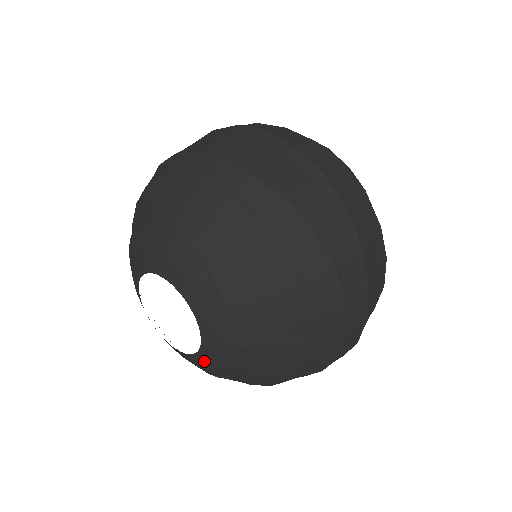
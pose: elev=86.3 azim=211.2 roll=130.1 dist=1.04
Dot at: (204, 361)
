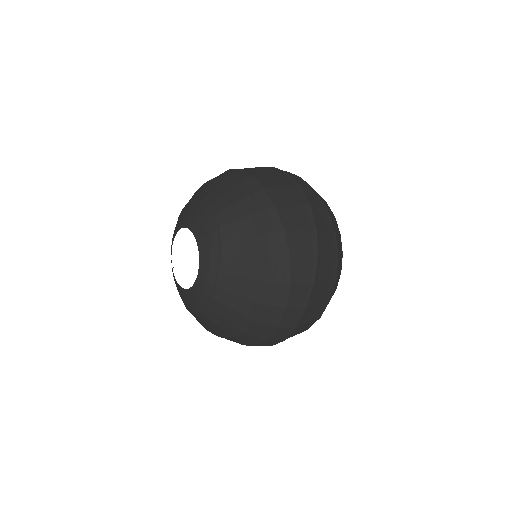
Dot at: (189, 297)
